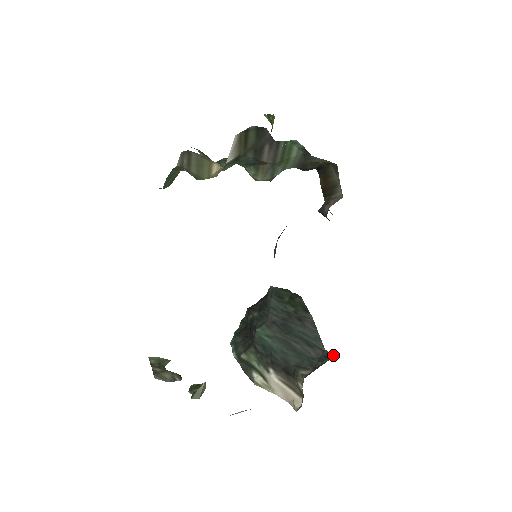
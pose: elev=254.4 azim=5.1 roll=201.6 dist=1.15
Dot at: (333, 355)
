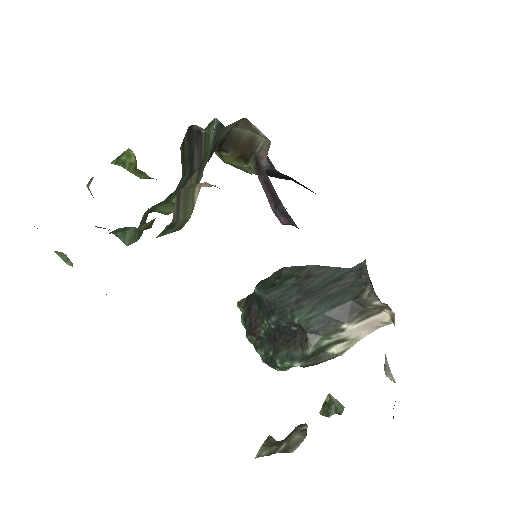
Dot at: (363, 261)
